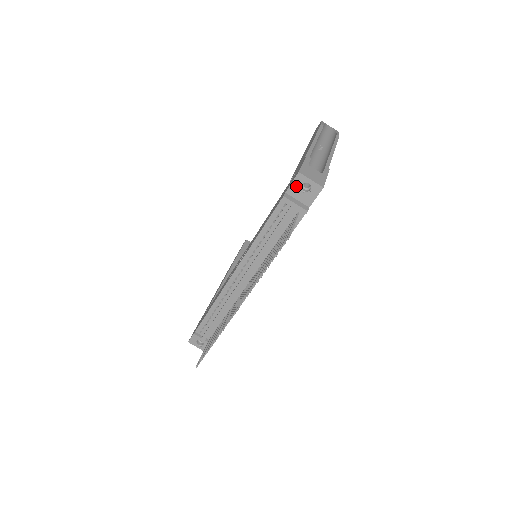
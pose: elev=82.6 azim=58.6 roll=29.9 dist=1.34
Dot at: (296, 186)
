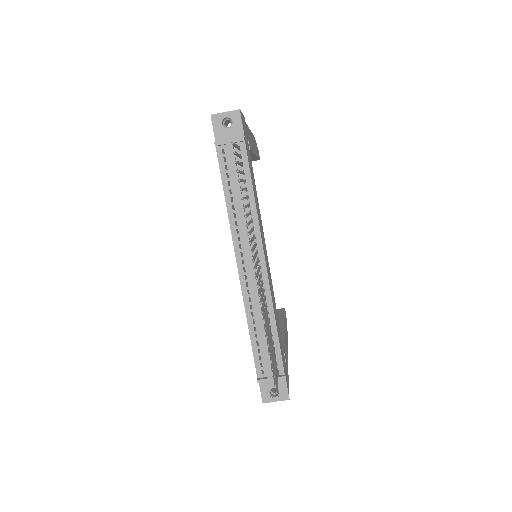
Dot at: (219, 129)
